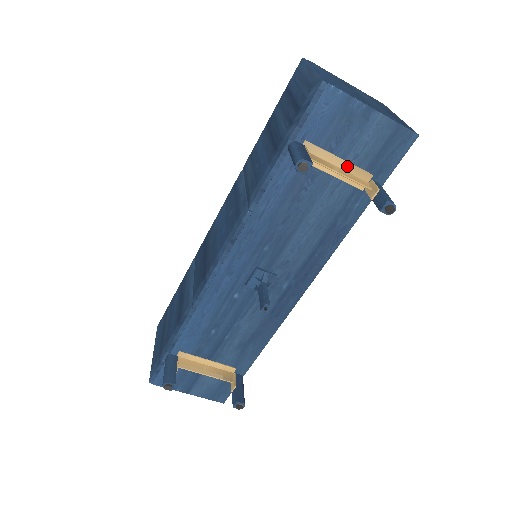
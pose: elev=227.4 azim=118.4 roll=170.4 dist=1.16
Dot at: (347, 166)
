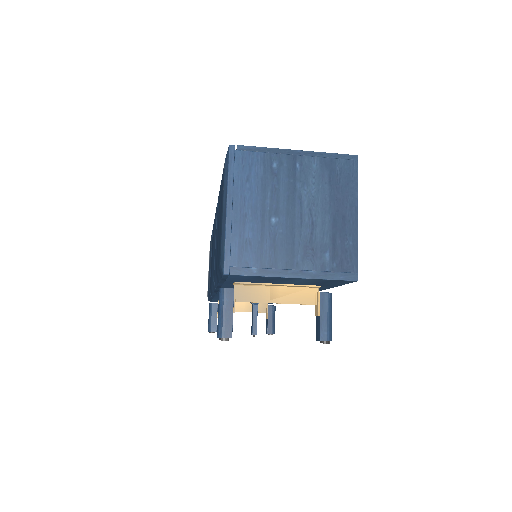
Dot at: (289, 286)
